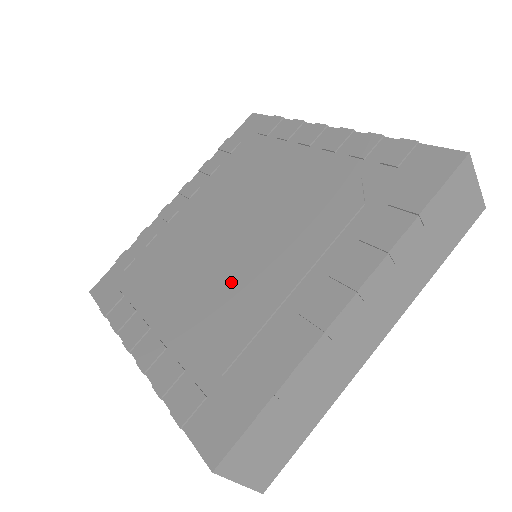
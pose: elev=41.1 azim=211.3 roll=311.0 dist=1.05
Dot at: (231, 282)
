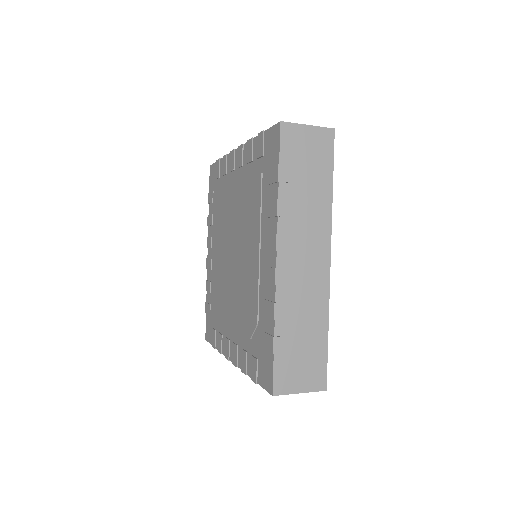
Dot at: (224, 280)
